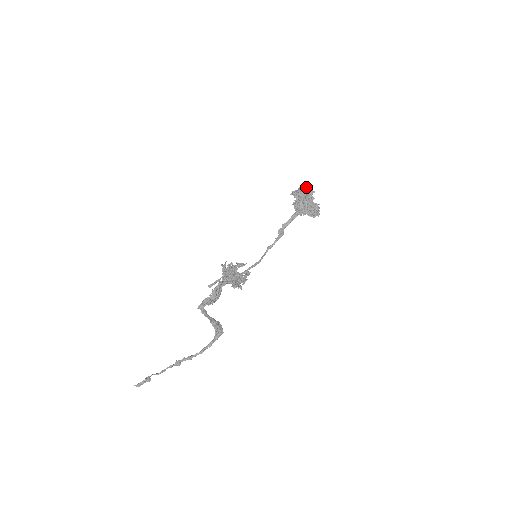
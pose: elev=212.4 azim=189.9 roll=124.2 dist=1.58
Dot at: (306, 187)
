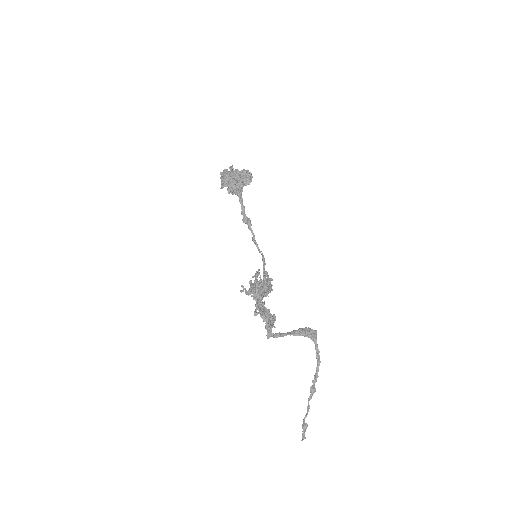
Dot at: (224, 171)
